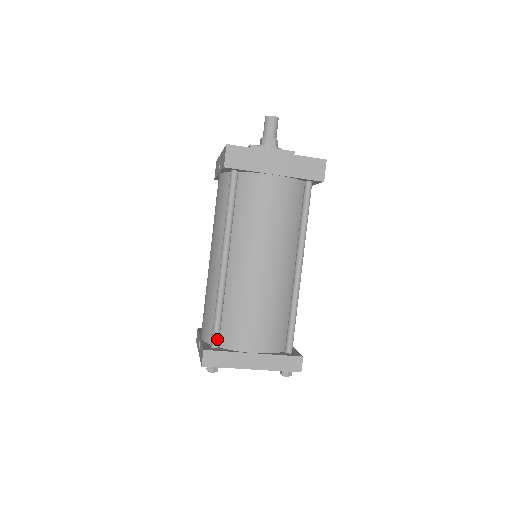
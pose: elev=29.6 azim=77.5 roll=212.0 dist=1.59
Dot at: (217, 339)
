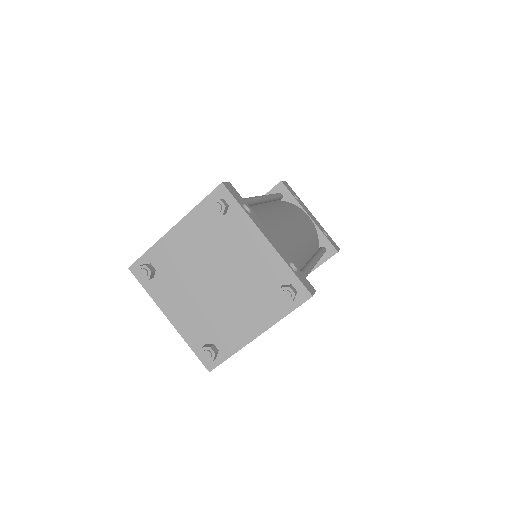
Dot at: occluded
